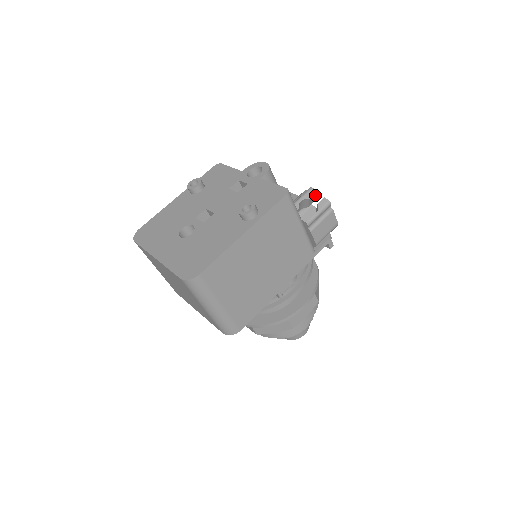
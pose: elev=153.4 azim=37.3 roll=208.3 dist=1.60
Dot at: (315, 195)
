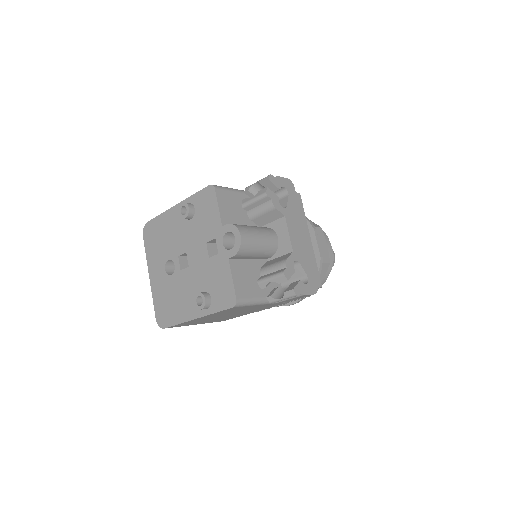
Dot at: (288, 278)
